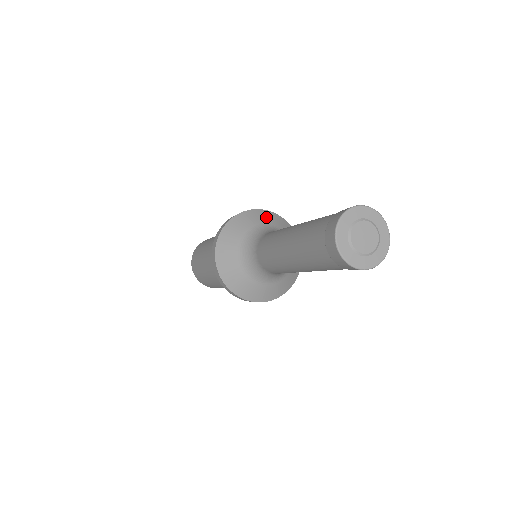
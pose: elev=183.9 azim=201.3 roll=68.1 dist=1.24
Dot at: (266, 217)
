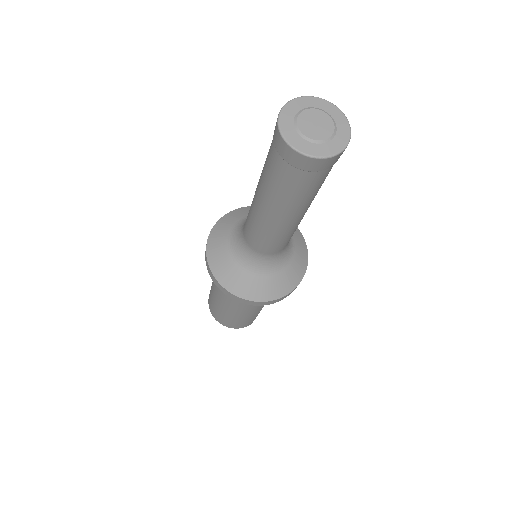
Dot at: occluded
